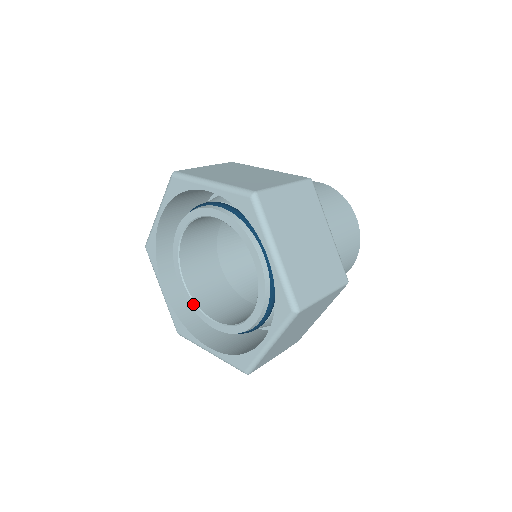
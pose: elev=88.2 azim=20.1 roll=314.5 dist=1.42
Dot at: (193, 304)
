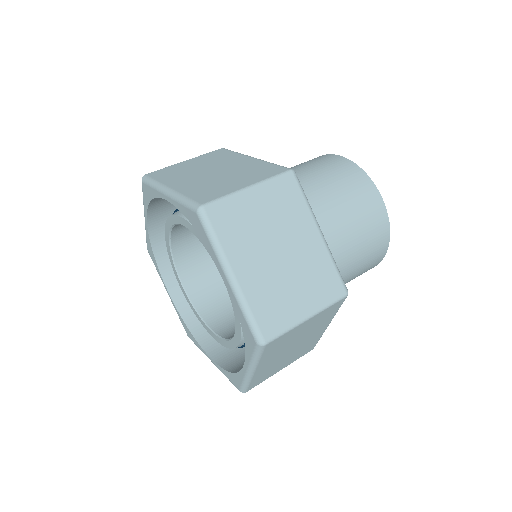
Dot at: (194, 310)
